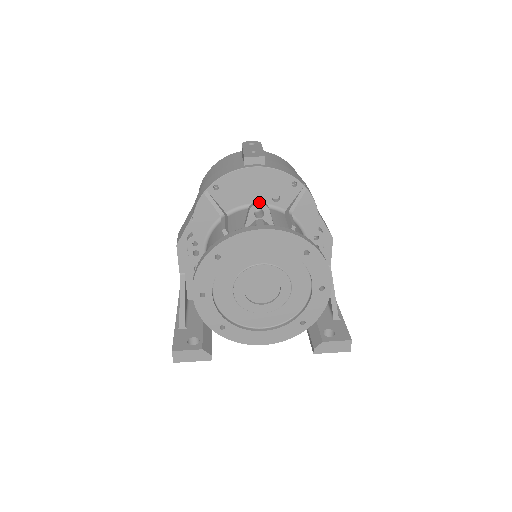
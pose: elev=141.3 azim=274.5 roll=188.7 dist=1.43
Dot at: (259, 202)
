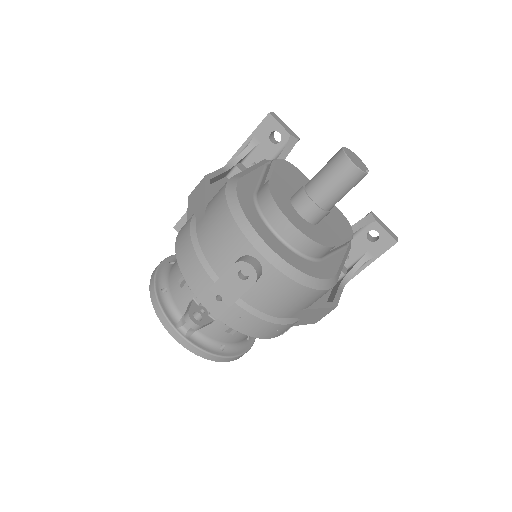
Dot at: (190, 324)
